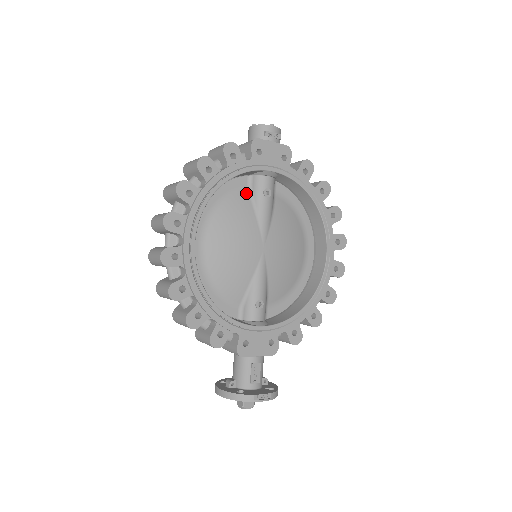
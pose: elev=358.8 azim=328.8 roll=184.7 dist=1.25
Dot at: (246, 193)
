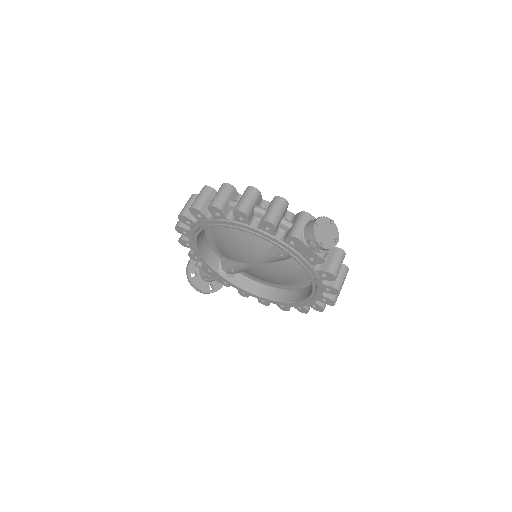
Dot at: occluded
